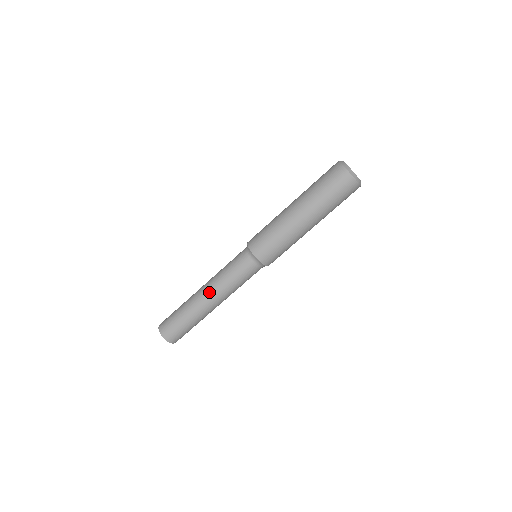
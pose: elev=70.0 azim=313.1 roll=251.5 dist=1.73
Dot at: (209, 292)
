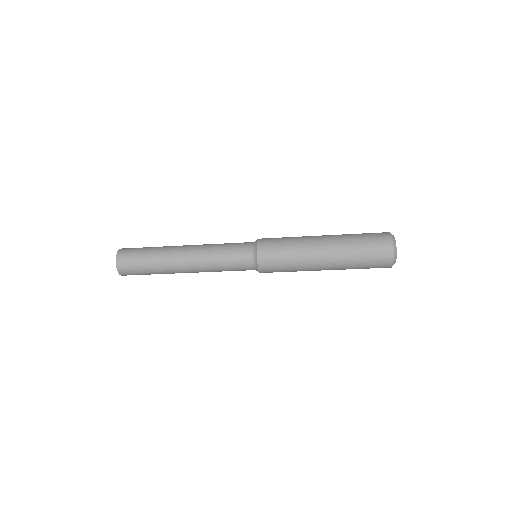
Dot at: (192, 266)
